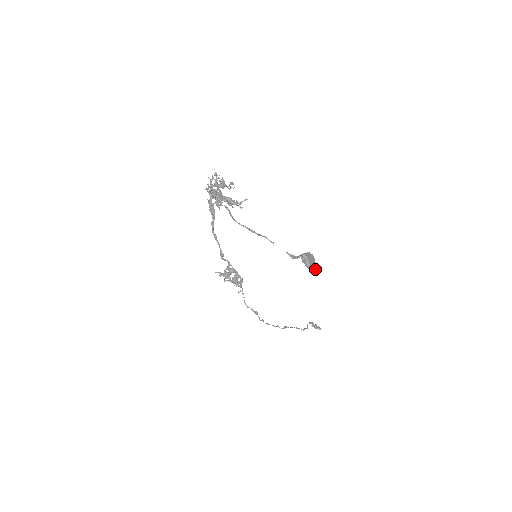
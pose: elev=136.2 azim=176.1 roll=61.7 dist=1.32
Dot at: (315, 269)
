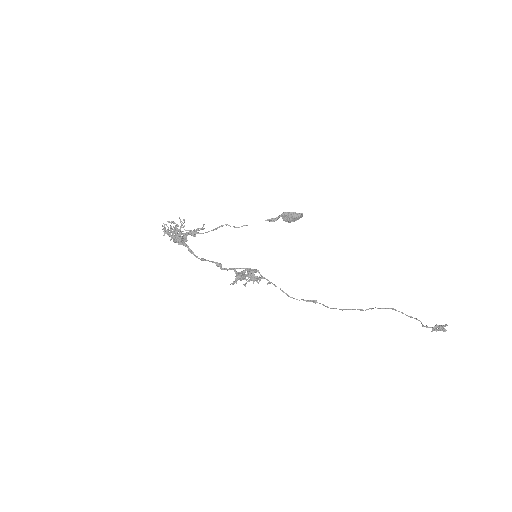
Dot at: (302, 214)
